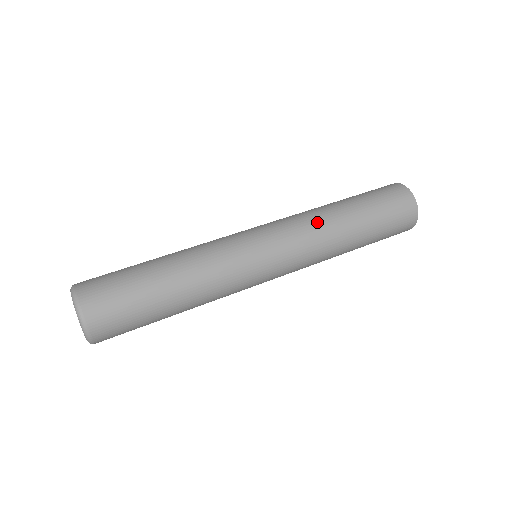
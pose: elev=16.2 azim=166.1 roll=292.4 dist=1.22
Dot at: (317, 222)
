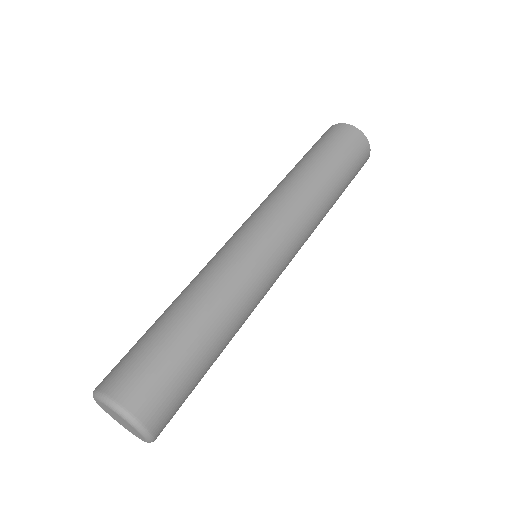
Dot at: (306, 199)
